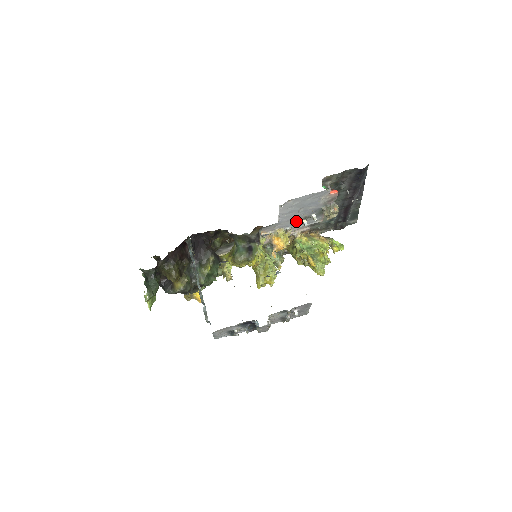
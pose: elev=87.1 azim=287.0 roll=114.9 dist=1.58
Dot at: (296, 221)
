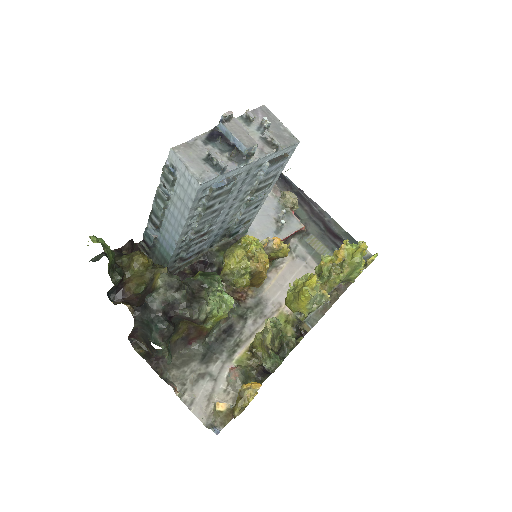
Dot at: (271, 227)
